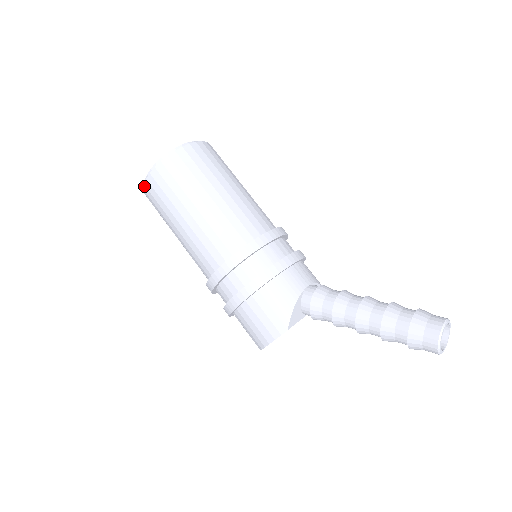
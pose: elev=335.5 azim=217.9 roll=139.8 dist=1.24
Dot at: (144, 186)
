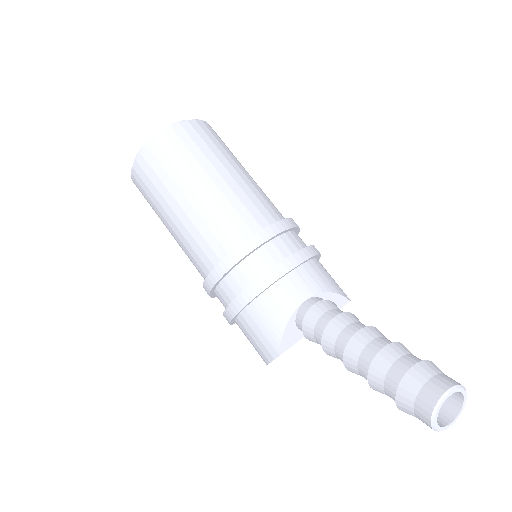
Dot at: occluded
